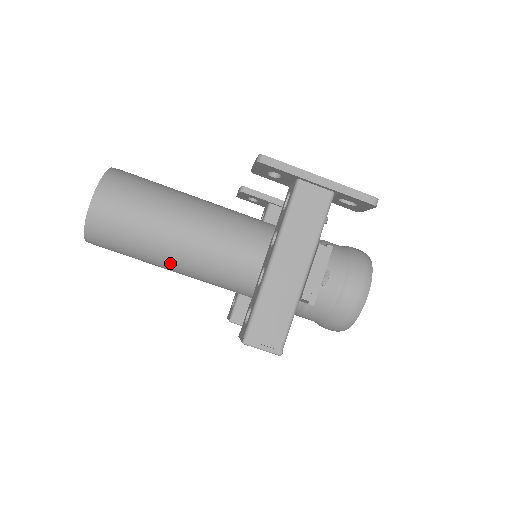
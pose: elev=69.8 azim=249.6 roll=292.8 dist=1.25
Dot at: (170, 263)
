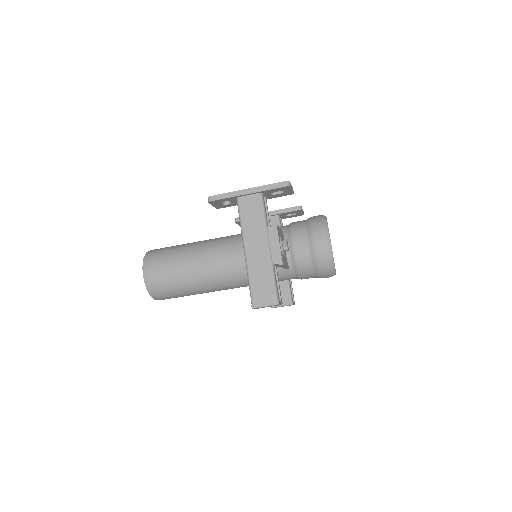
Dot at: (204, 287)
